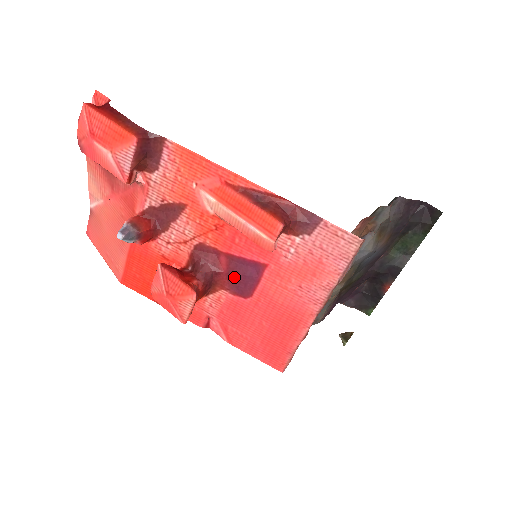
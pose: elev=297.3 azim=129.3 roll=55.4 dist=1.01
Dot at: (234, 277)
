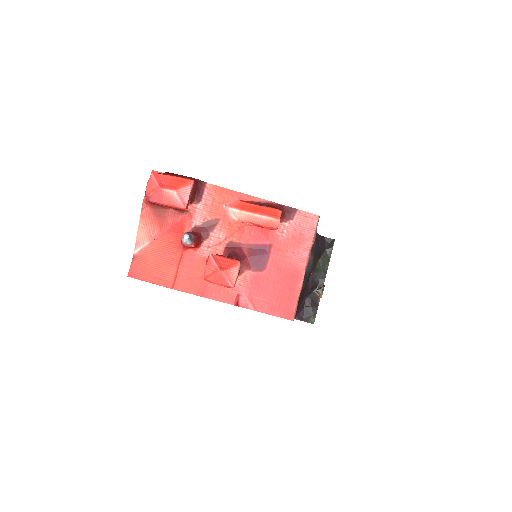
Dot at: (253, 258)
